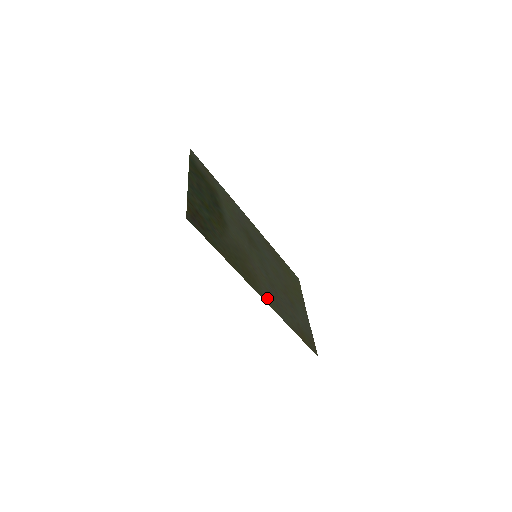
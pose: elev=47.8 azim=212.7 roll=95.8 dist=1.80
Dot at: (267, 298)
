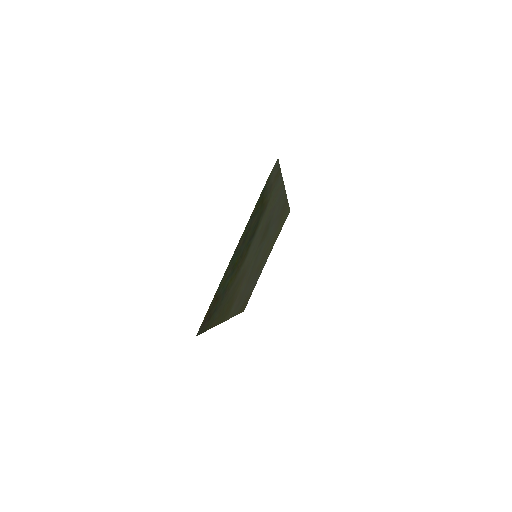
Dot at: (232, 311)
